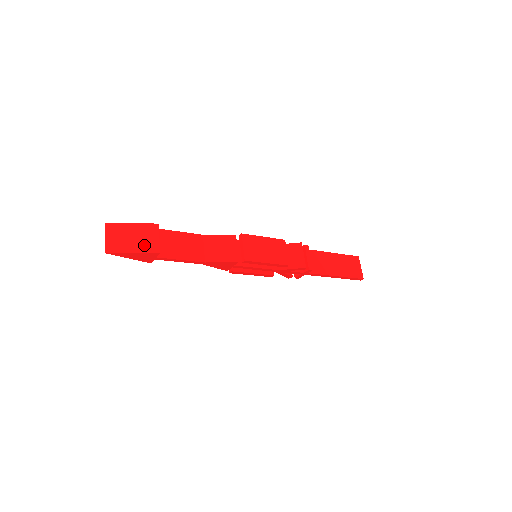
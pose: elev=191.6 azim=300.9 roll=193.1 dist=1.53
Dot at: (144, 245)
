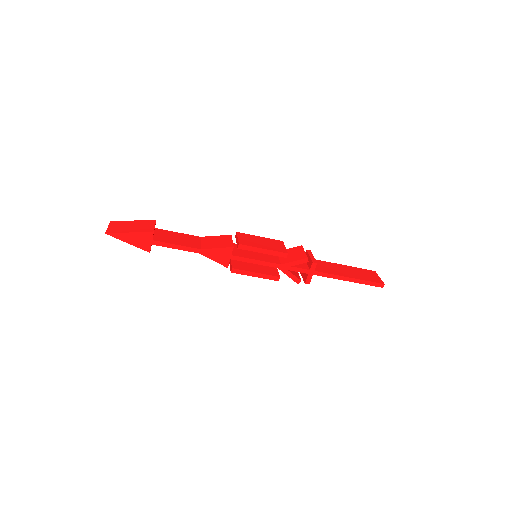
Dot at: (141, 229)
